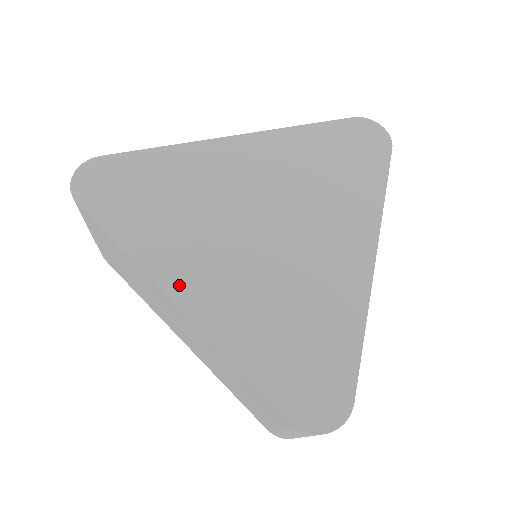
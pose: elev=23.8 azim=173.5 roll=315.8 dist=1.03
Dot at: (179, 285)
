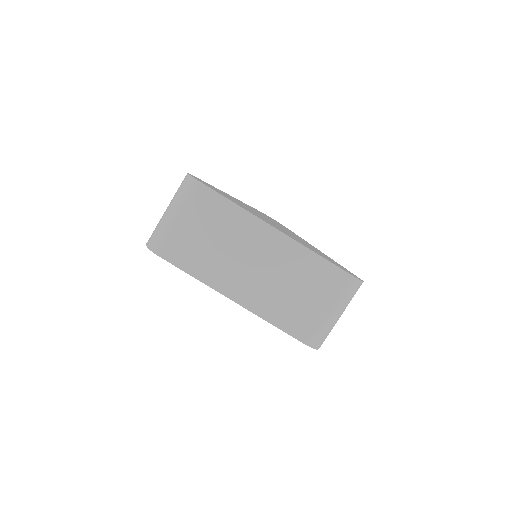
Dot at: occluded
